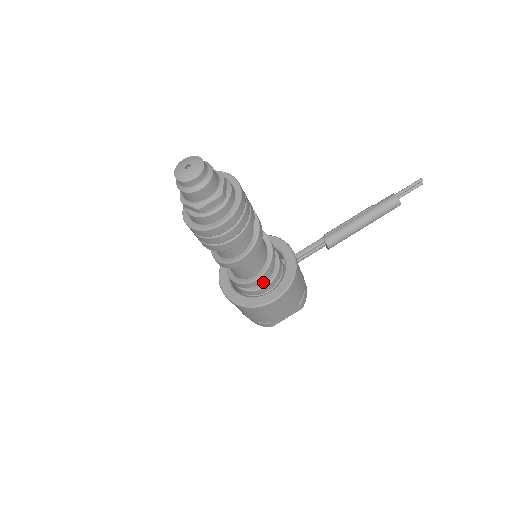
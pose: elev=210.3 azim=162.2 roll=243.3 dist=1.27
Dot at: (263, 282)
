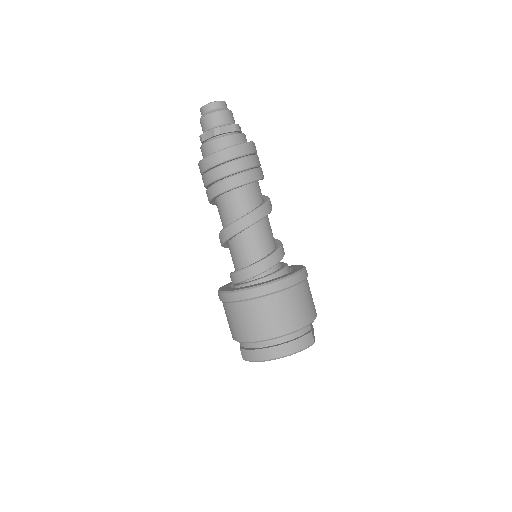
Dot at: (282, 266)
